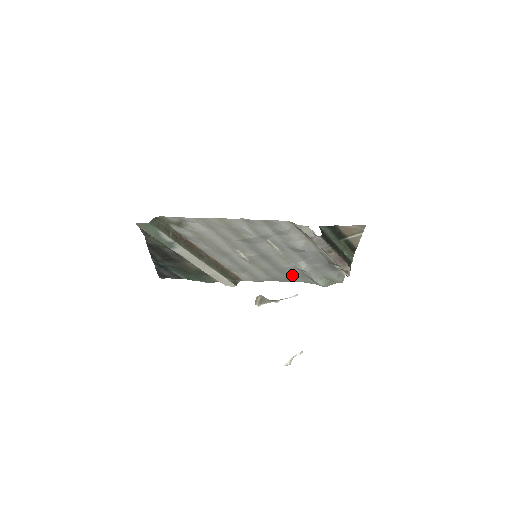
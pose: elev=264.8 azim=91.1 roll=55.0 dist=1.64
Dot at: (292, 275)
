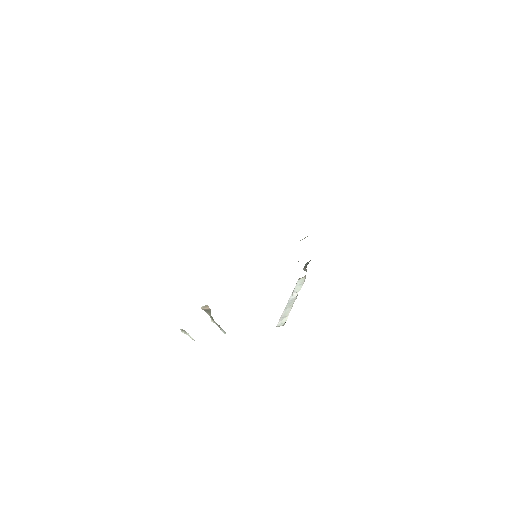
Dot at: occluded
